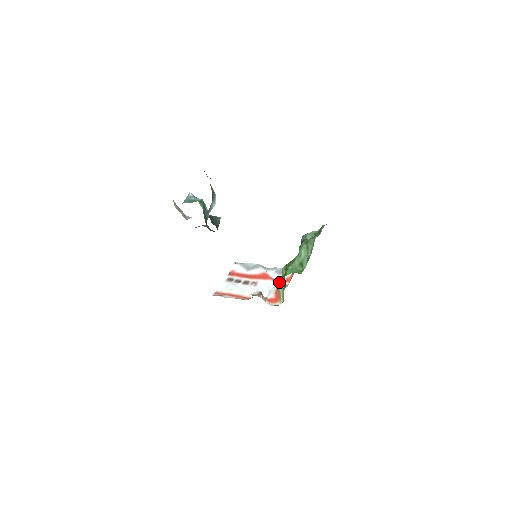
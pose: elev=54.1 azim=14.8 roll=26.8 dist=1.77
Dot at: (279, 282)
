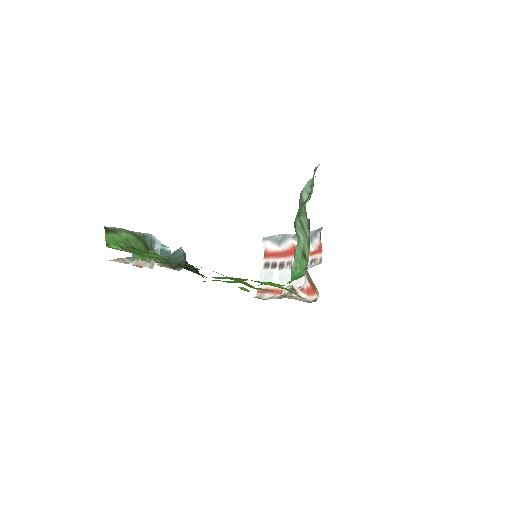
Dot at: occluded
